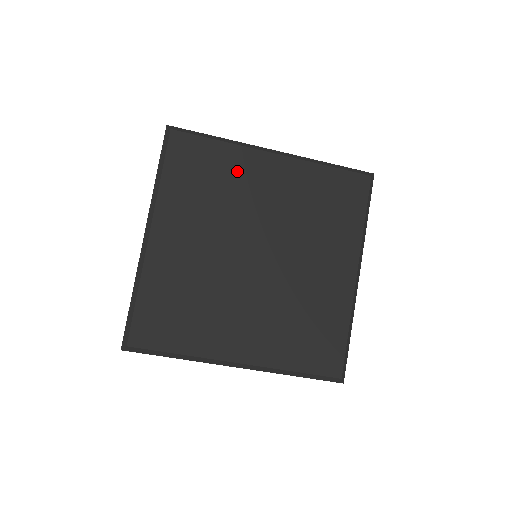
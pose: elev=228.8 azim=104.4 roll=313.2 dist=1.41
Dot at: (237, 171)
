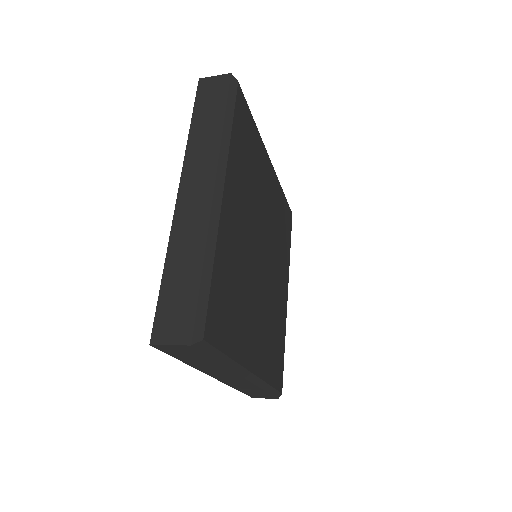
Dot at: (259, 162)
